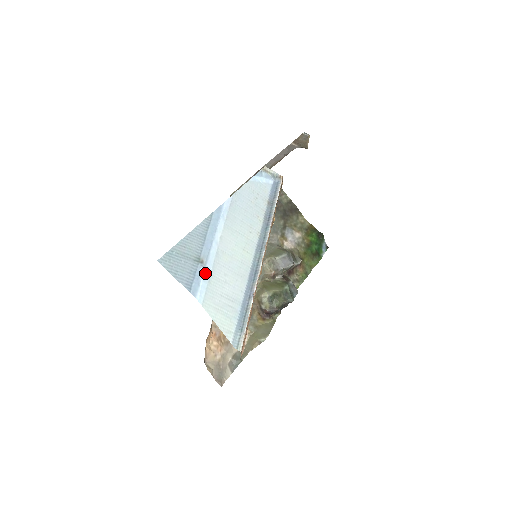
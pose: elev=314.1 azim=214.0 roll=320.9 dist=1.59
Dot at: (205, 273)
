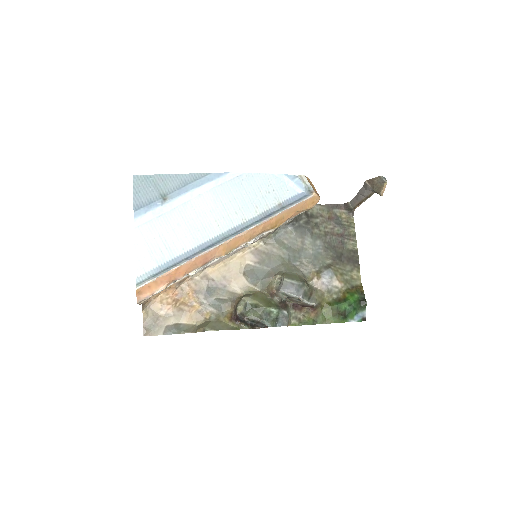
Dot at: (159, 208)
